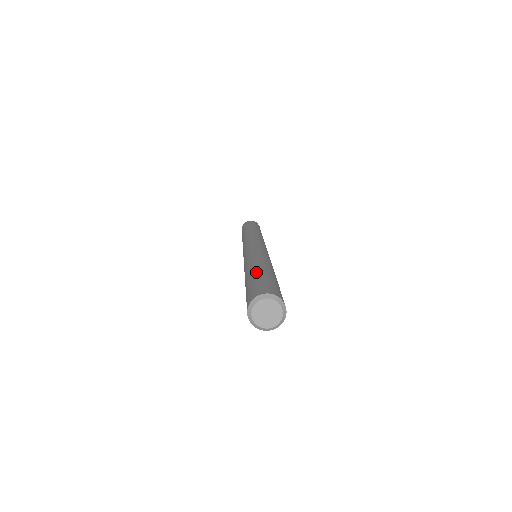
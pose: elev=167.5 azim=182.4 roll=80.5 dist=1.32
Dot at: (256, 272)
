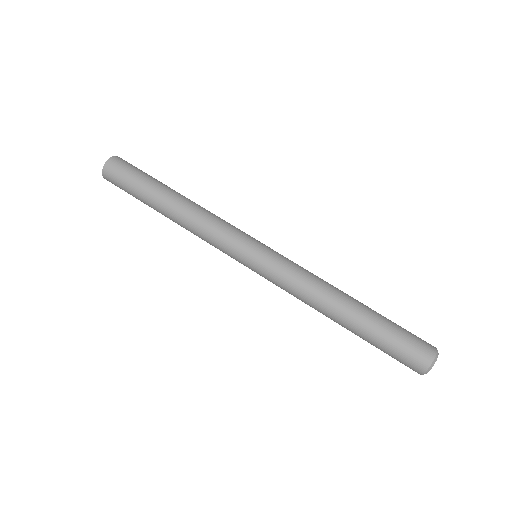
Dot at: (373, 316)
